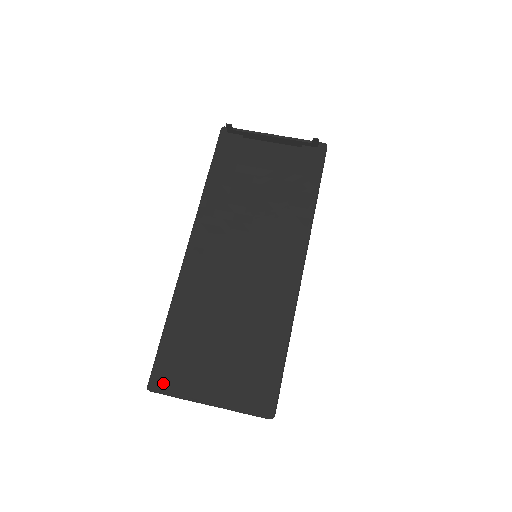
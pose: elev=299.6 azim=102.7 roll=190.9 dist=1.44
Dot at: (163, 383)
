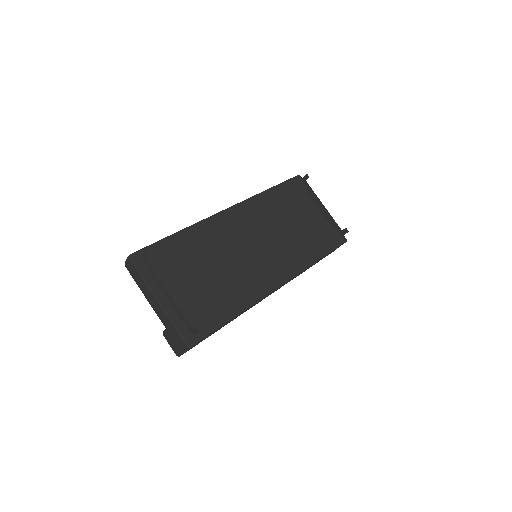
Dot at: (142, 262)
